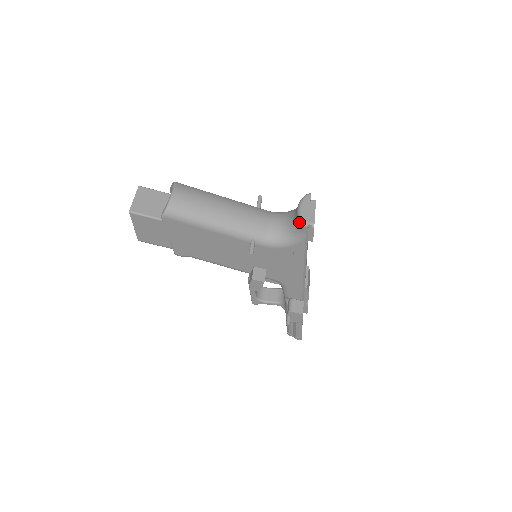
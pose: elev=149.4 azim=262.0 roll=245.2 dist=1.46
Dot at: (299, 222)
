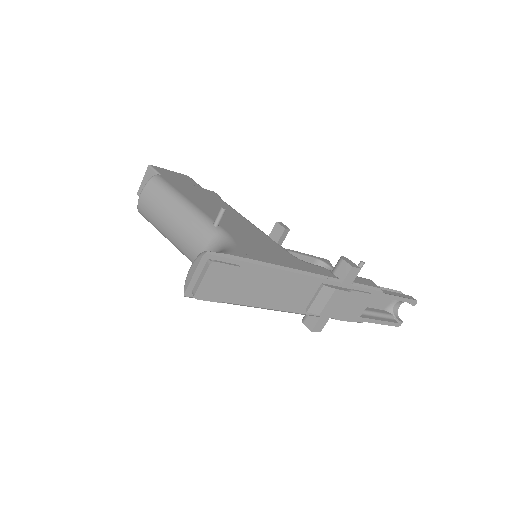
Dot at: occluded
